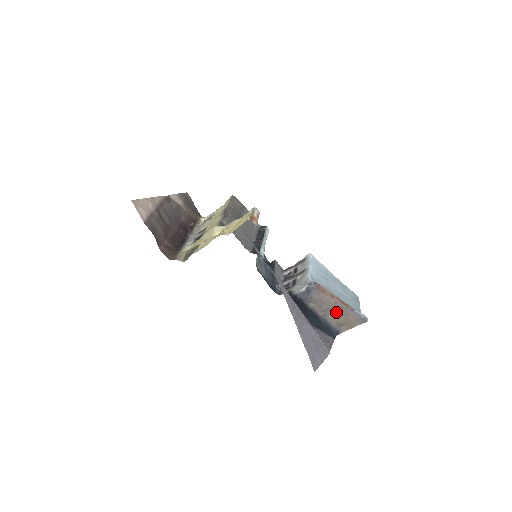
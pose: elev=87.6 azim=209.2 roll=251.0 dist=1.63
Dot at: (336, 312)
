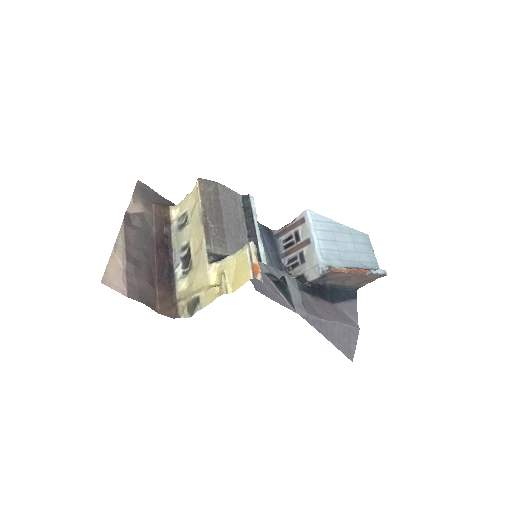
Dot at: (354, 279)
